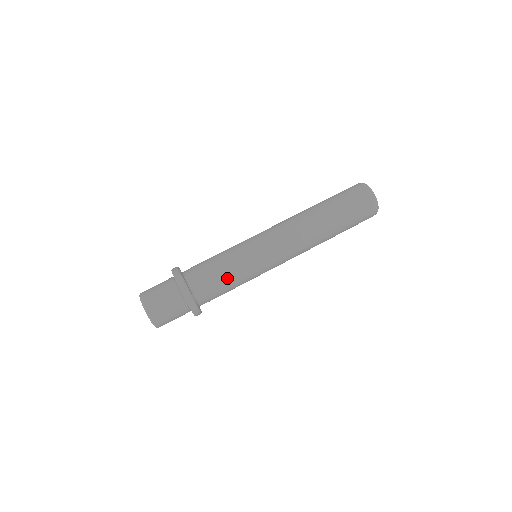
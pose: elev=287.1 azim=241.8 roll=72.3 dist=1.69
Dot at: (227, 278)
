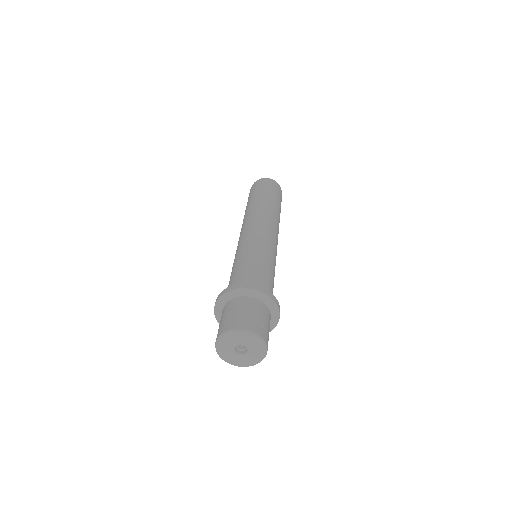
Dot at: (251, 263)
